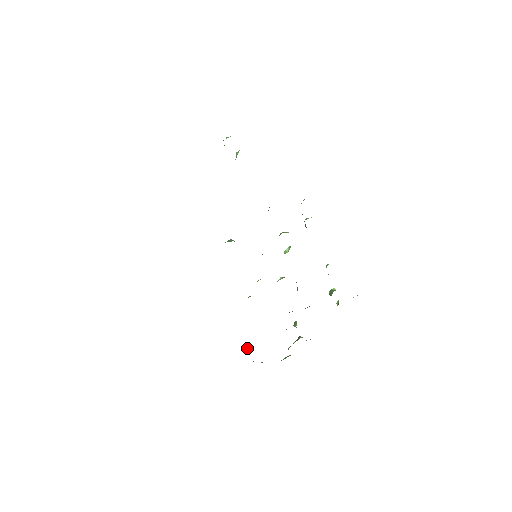
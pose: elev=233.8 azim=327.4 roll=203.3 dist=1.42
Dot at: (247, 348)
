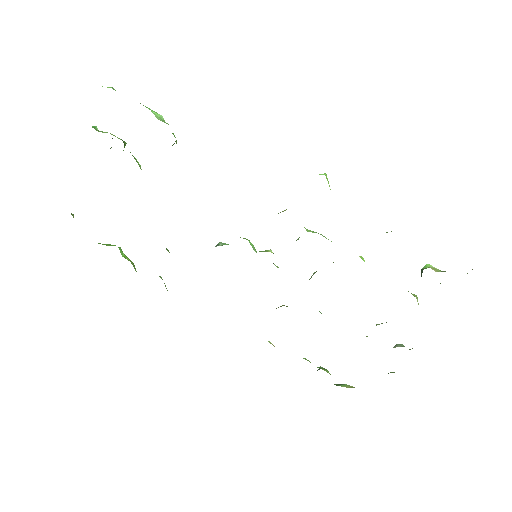
Dot at: (321, 367)
